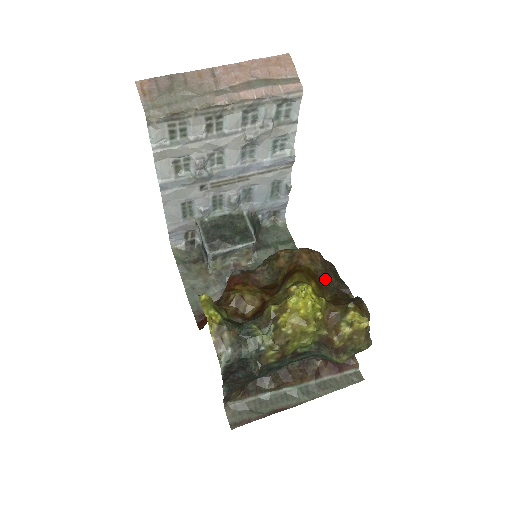
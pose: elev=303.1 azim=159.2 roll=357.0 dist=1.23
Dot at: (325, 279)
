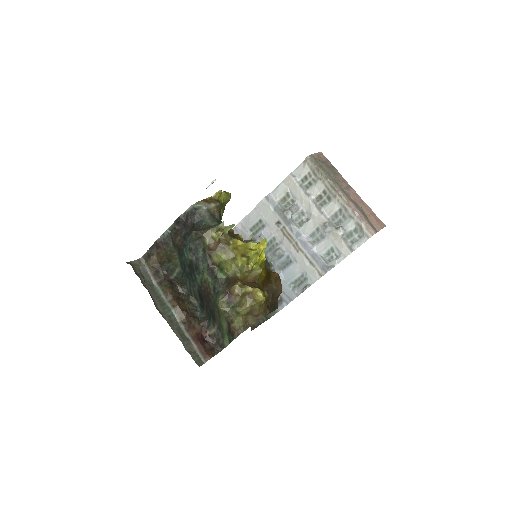
Dot at: (268, 292)
